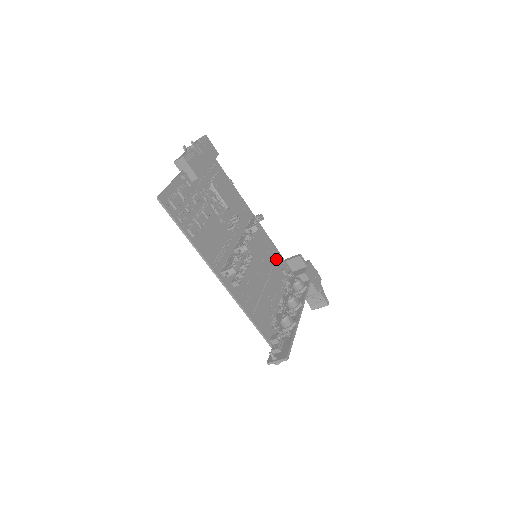
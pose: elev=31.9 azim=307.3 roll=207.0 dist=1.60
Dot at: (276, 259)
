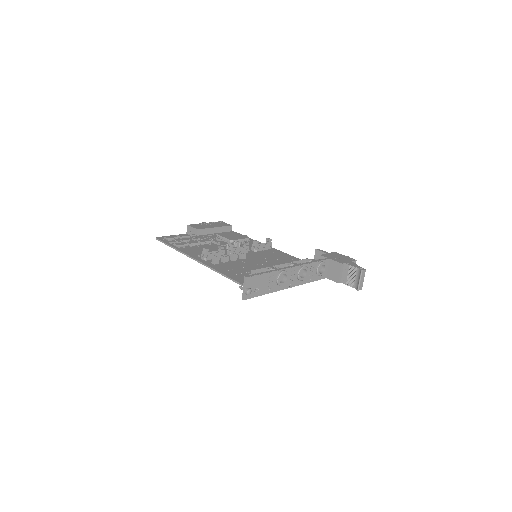
Dot at: occluded
